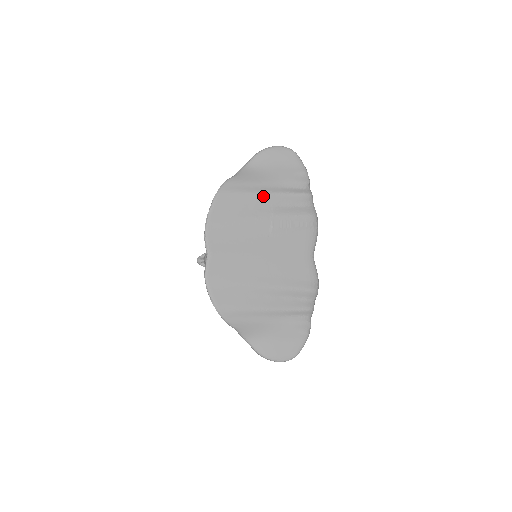
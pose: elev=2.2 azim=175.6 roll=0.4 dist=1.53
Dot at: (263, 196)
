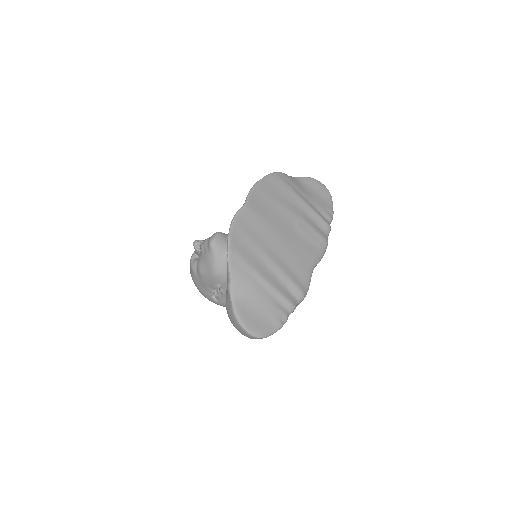
Dot at: (301, 201)
